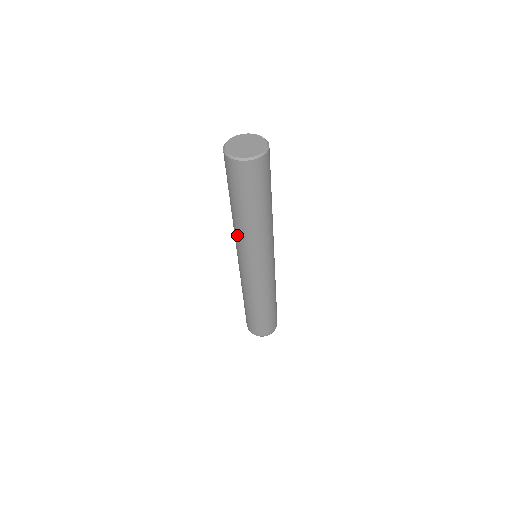
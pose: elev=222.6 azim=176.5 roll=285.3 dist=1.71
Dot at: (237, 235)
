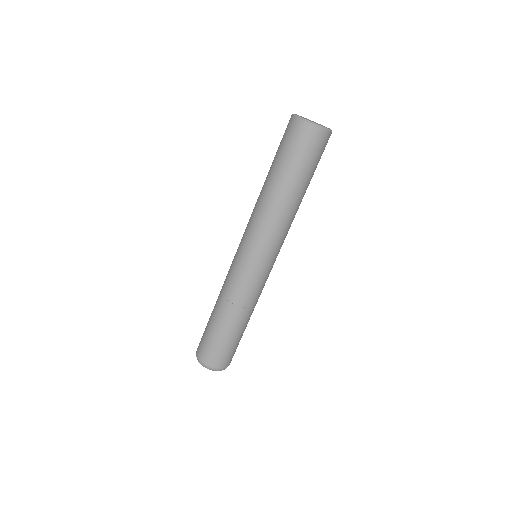
Dot at: (261, 216)
